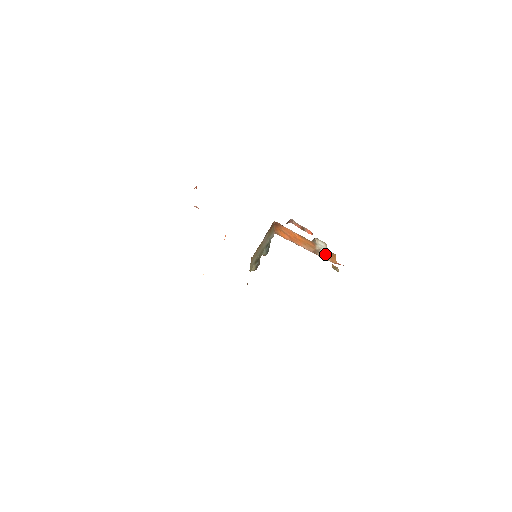
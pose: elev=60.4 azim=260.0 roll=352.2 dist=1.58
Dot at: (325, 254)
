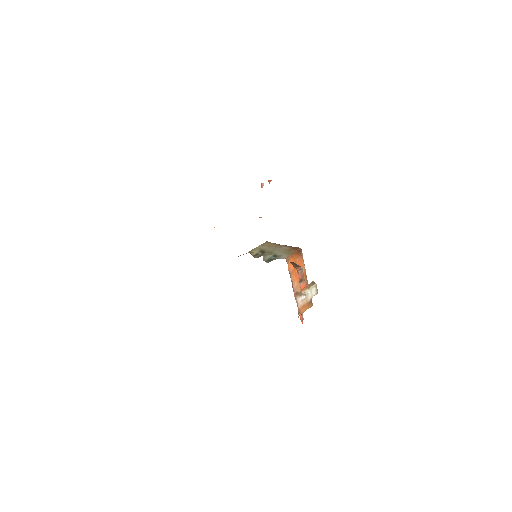
Dot at: (303, 301)
